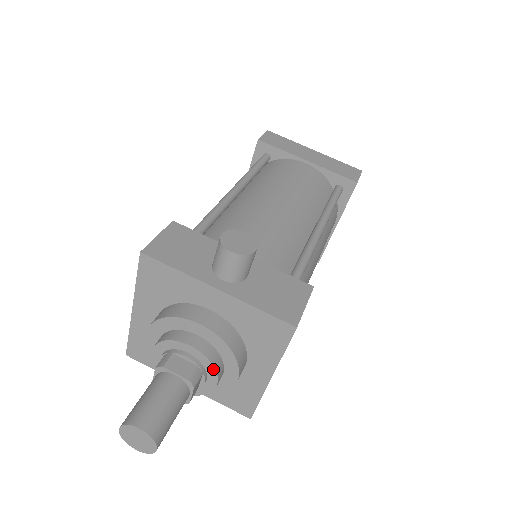
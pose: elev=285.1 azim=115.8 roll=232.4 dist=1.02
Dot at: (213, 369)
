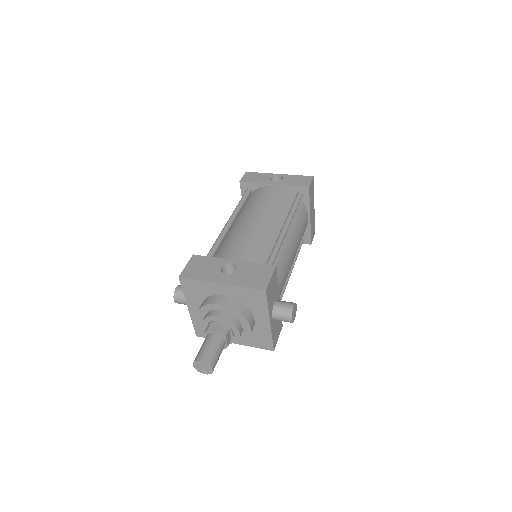
Dot at: (233, 342)
